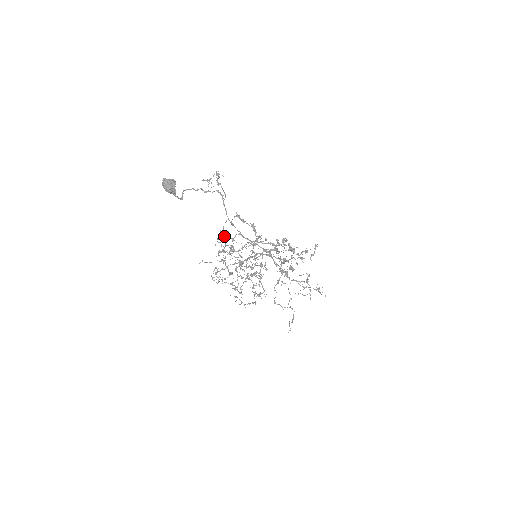
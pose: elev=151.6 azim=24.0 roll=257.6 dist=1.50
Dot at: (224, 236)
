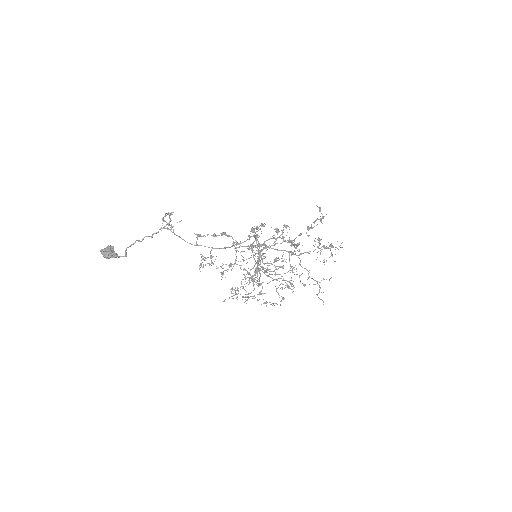
Dot at: occluded
